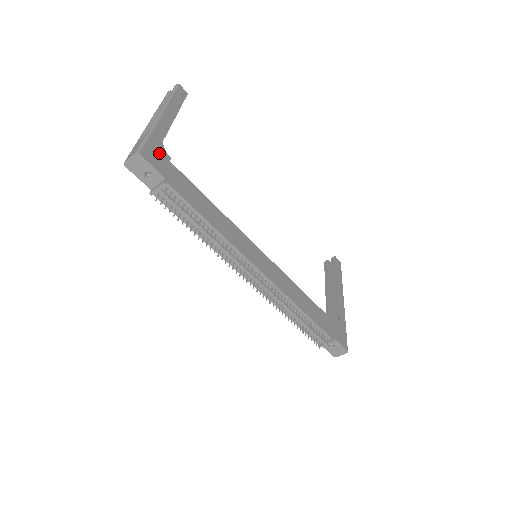
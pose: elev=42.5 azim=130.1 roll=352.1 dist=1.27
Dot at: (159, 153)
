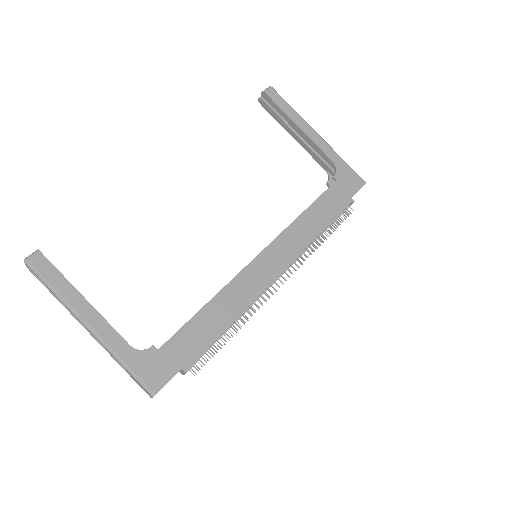
Dot at: (149, 362)
